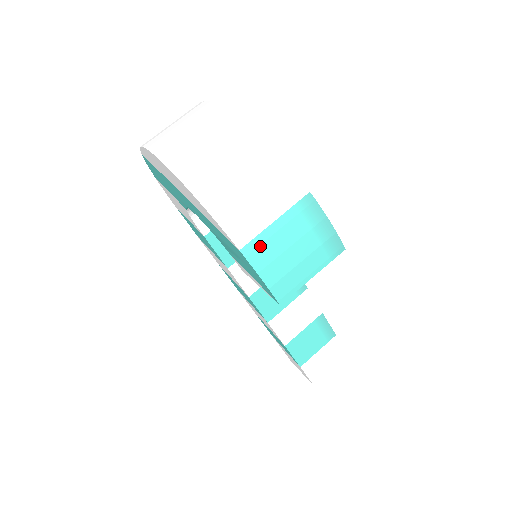
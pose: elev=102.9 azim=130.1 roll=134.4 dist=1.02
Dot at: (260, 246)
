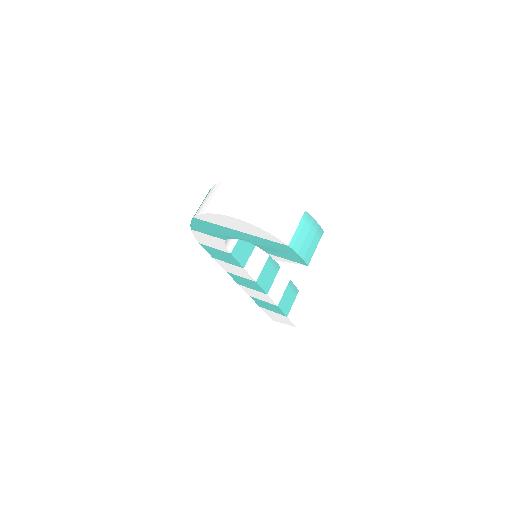
Dot at: (295, 241)
